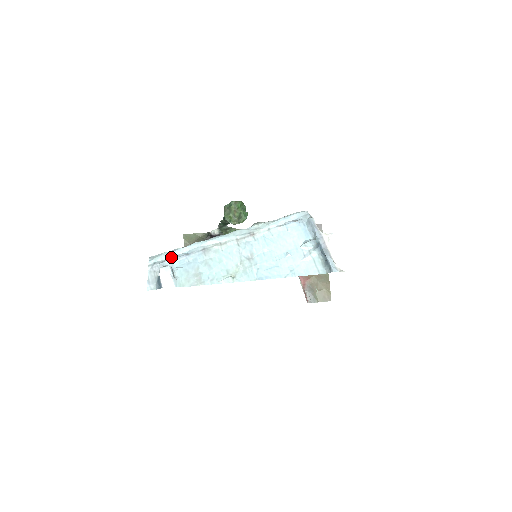
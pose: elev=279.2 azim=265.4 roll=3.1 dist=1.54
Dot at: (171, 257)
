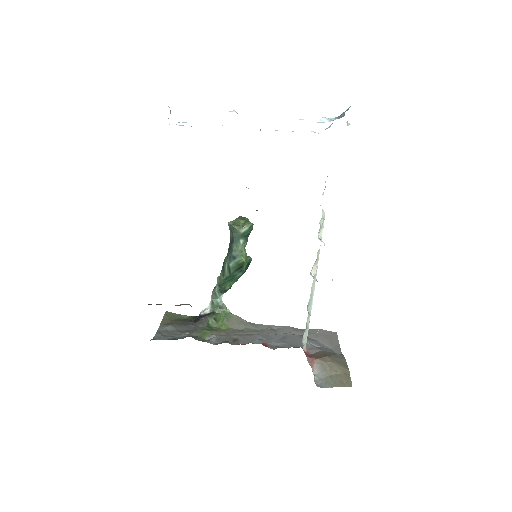
Dot at: occluded
